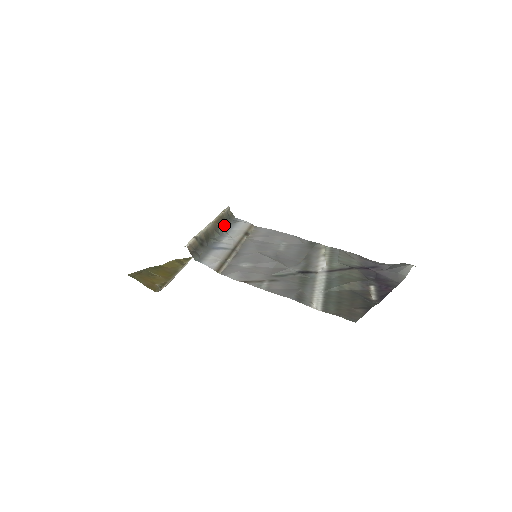
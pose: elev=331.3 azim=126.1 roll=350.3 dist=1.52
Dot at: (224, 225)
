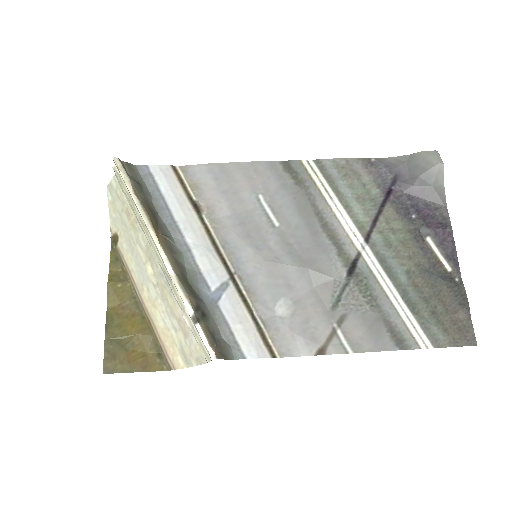
Dot at: (157, 216)
